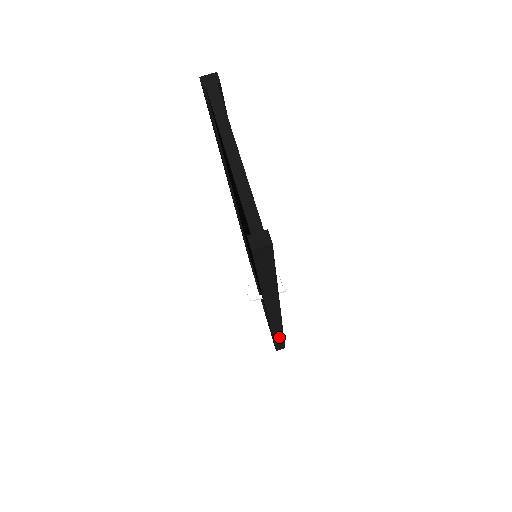
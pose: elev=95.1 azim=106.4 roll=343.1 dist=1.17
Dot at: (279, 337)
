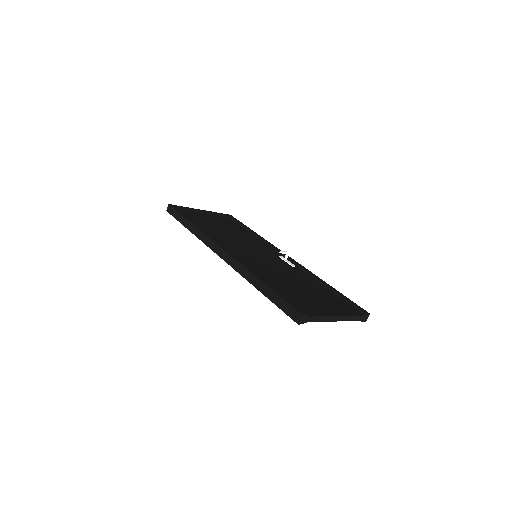
Dot at: occluded
